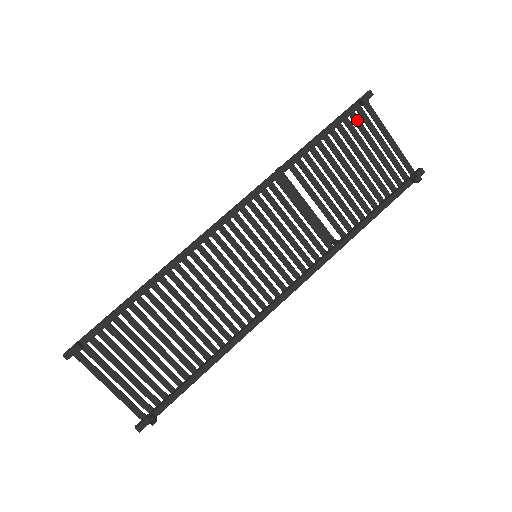
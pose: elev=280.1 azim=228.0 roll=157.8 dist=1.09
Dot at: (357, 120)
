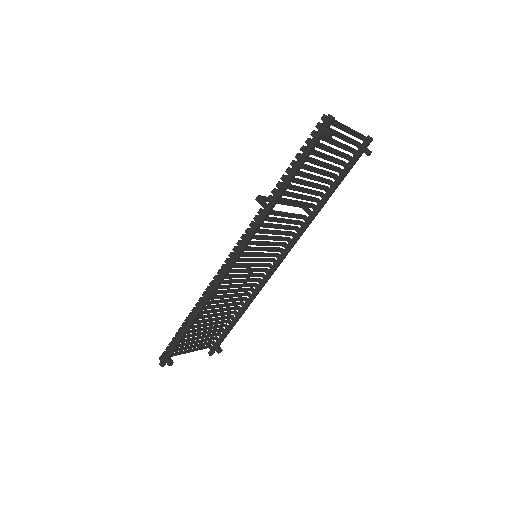
Dot at: occluded
